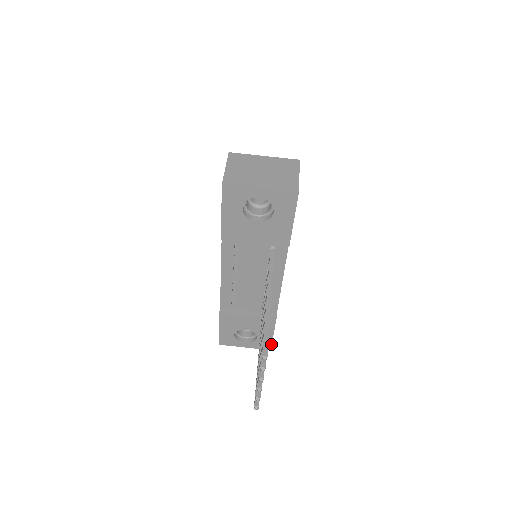
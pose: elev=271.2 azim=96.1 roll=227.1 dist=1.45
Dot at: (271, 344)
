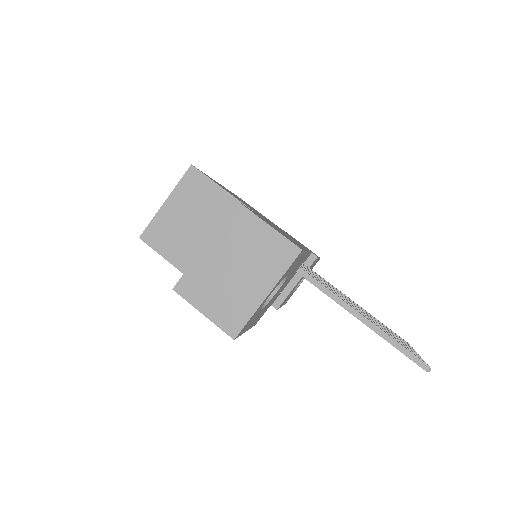
Dot at: (319, 258)
